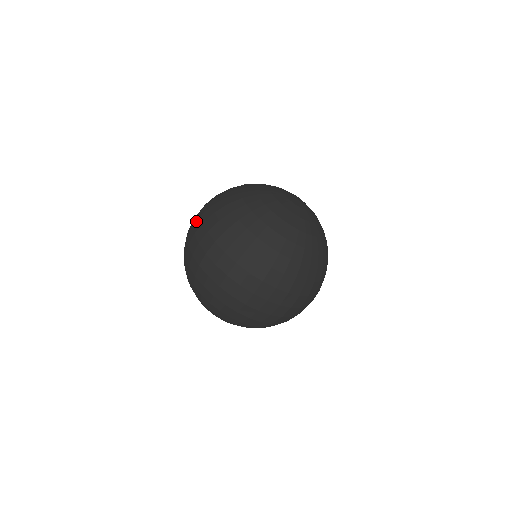
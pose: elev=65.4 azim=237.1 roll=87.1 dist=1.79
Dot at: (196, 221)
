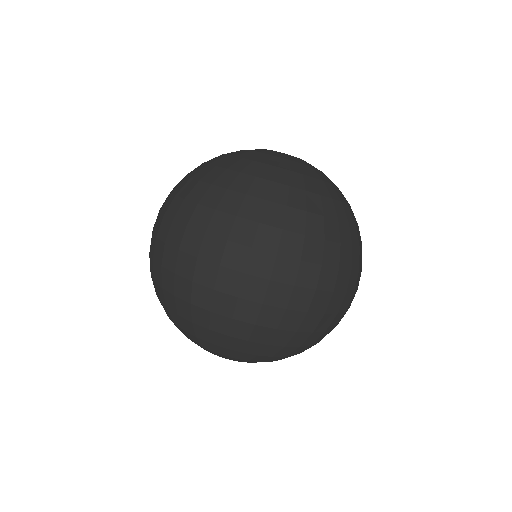
Dot at: (159, 228)
